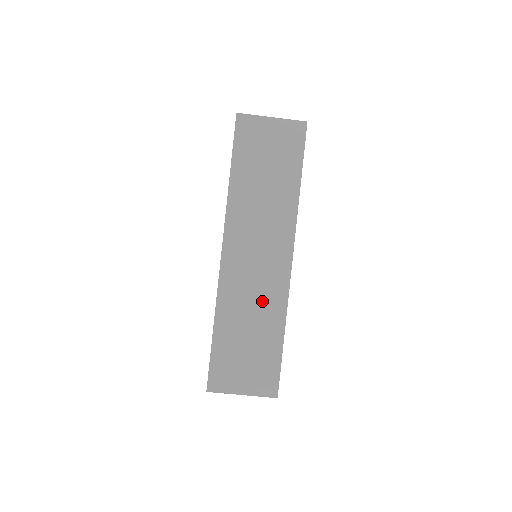
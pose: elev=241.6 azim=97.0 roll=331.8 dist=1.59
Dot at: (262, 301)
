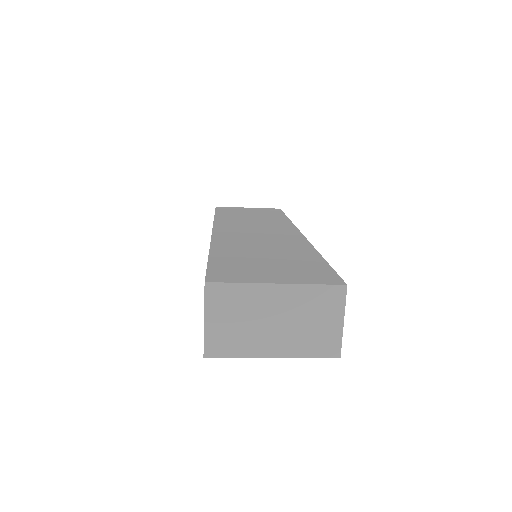
Dot at: occluded
